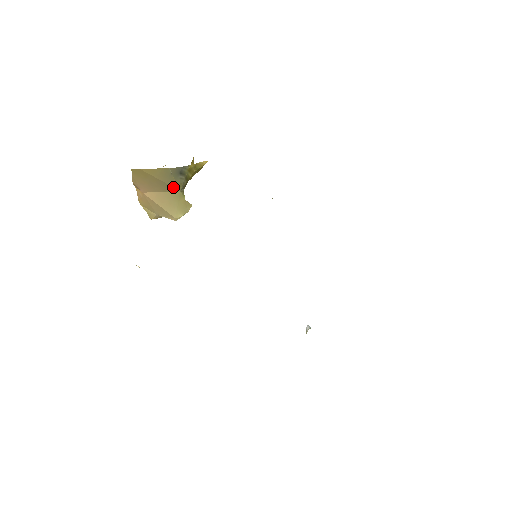
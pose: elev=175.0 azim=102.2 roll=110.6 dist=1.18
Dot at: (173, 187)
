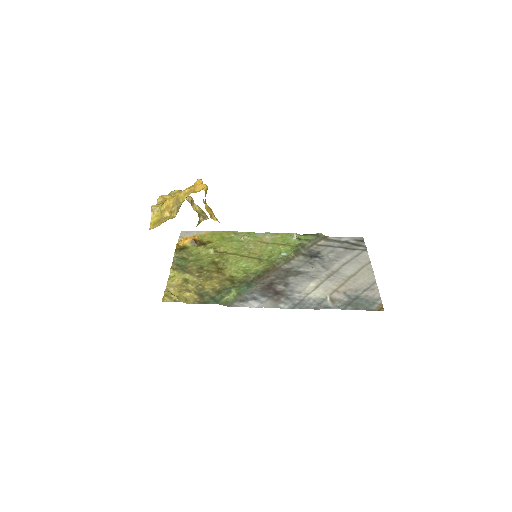
Dot at: occluded
